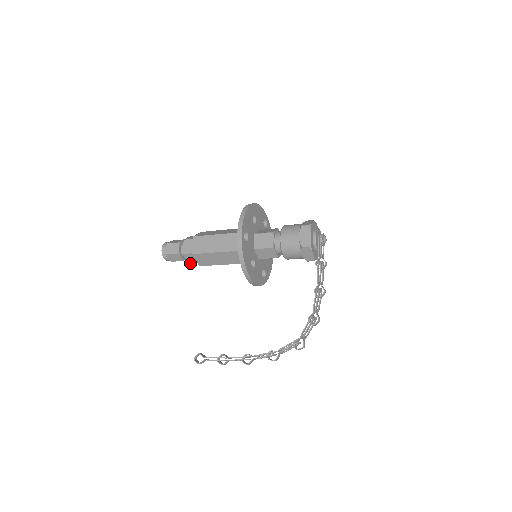
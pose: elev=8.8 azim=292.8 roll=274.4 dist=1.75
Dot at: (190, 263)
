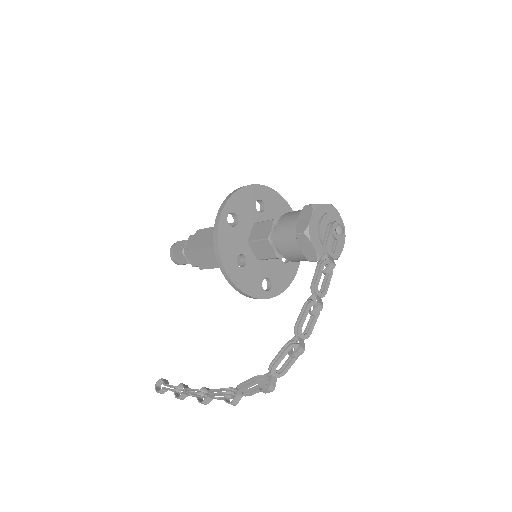
Dot at: (193, 266)
